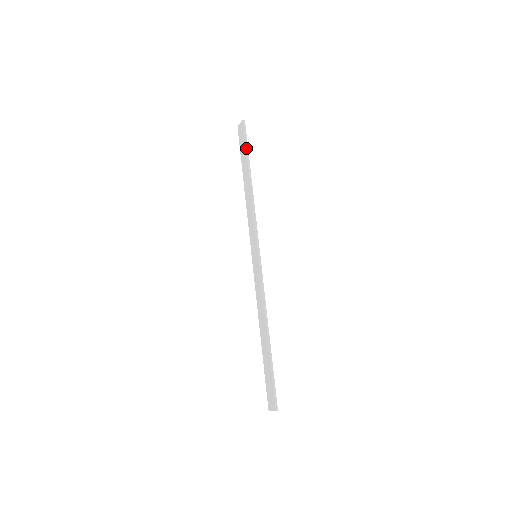
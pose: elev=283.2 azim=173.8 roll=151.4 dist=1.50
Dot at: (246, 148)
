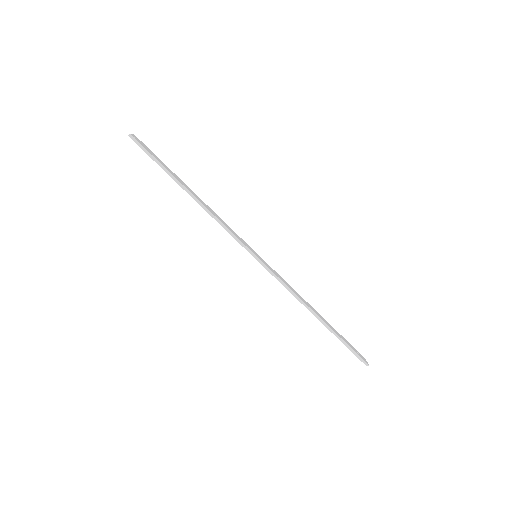
Dot at: occluded
